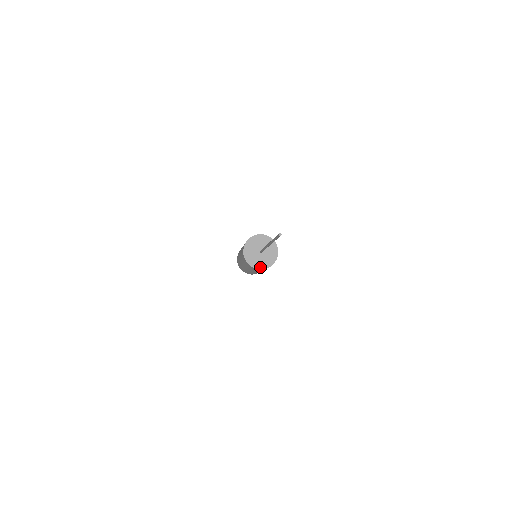
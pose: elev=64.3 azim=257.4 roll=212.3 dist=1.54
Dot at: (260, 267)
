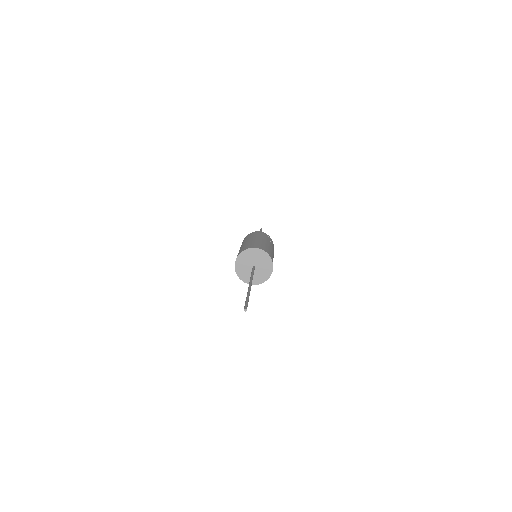
Dot at: (266, 278)
